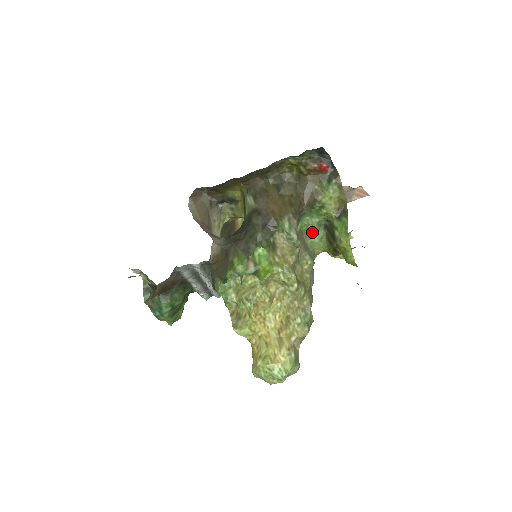
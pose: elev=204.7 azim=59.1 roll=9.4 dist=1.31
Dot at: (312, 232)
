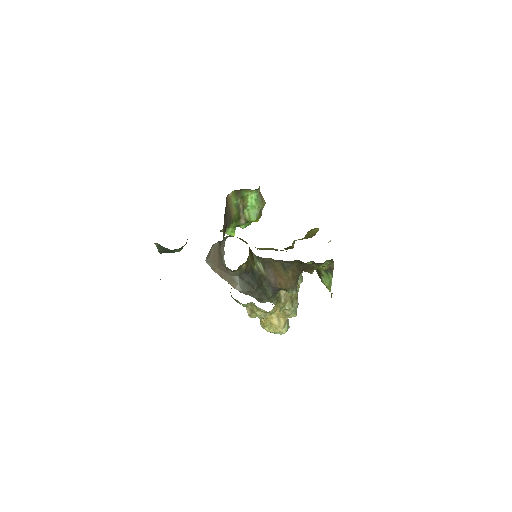
Dot at: occluded
